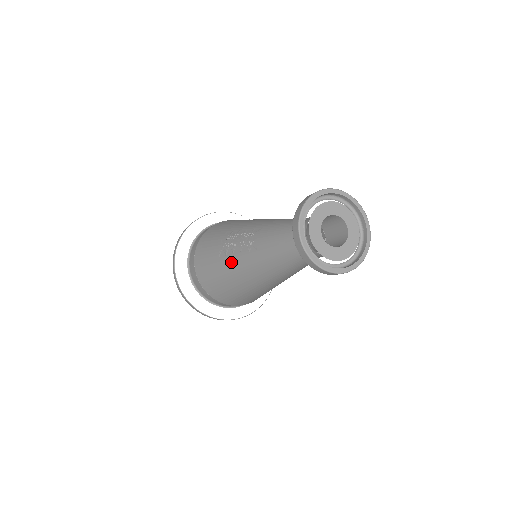
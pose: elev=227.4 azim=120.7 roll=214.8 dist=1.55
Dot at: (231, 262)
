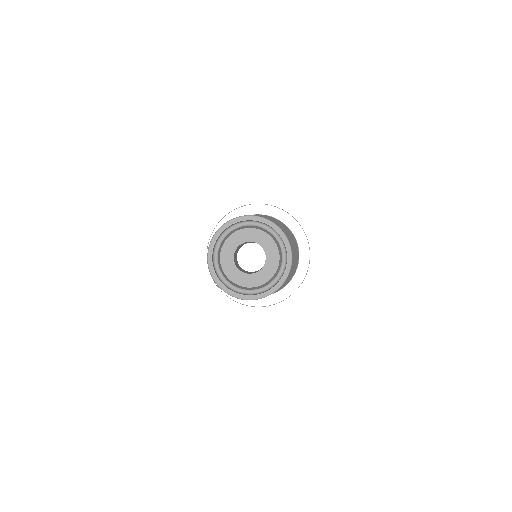
Dot at: occluded
